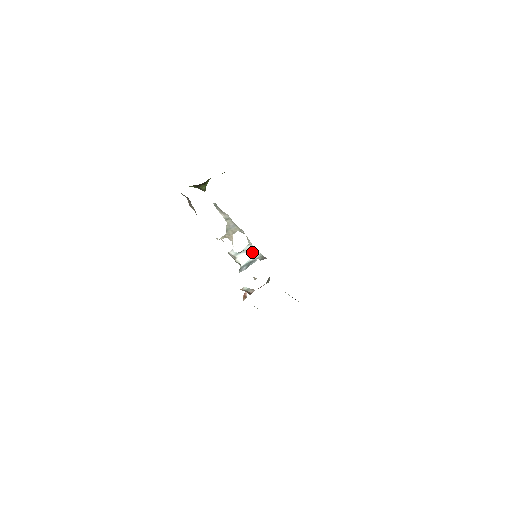
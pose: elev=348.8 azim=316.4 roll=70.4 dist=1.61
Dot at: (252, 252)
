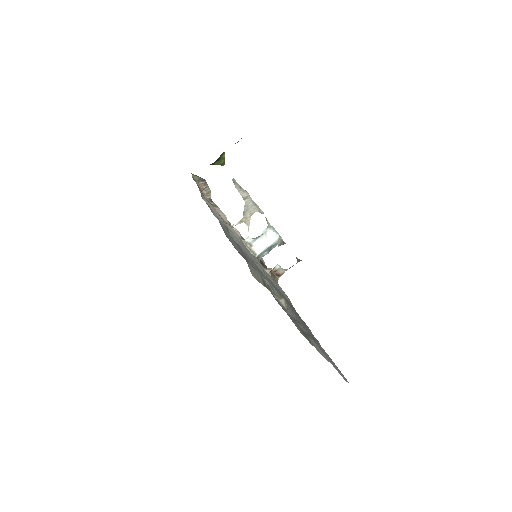
Dot at: (271, 236)
